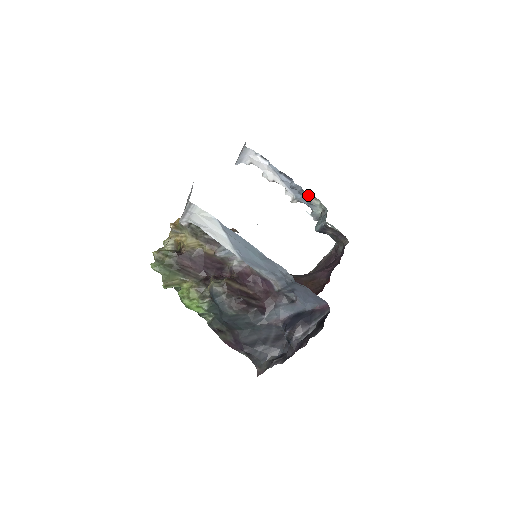
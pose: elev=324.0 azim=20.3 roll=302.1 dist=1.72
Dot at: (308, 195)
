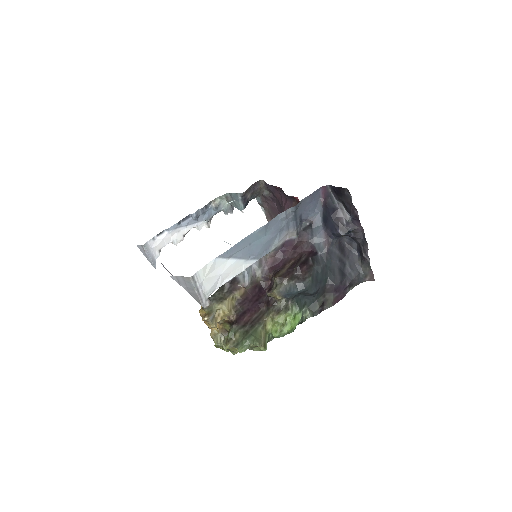
Dot at: (208, 207)
